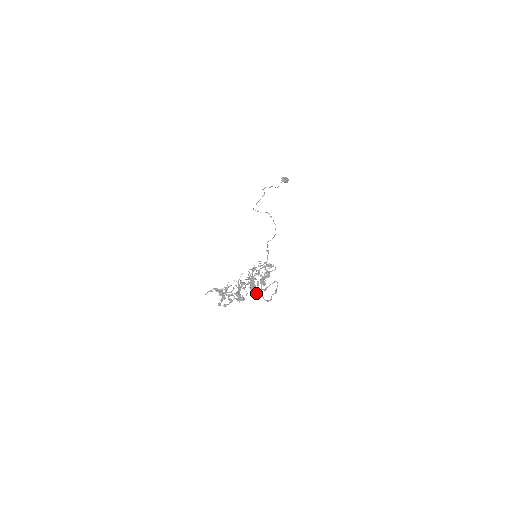
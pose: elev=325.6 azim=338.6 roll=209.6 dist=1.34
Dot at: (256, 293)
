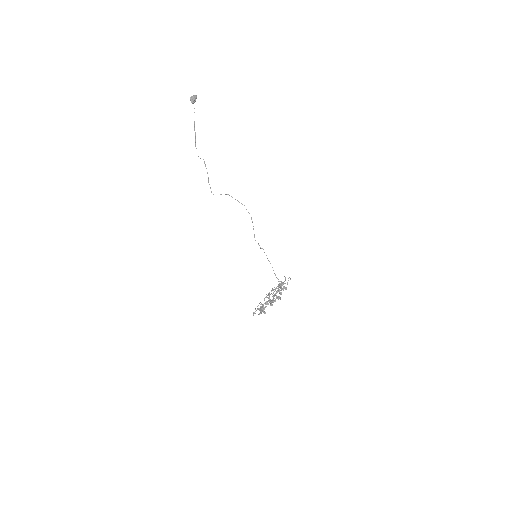
Dot at: occluded
